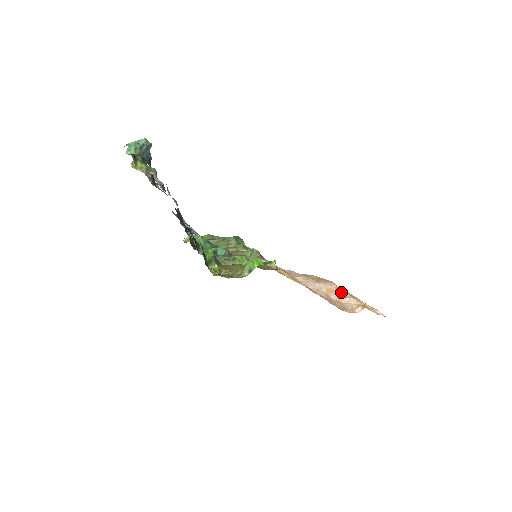
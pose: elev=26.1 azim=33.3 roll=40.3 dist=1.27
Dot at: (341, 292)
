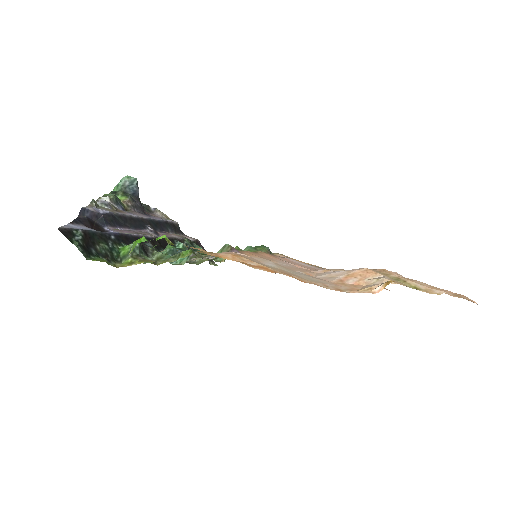
Dot at: (371, 275)
